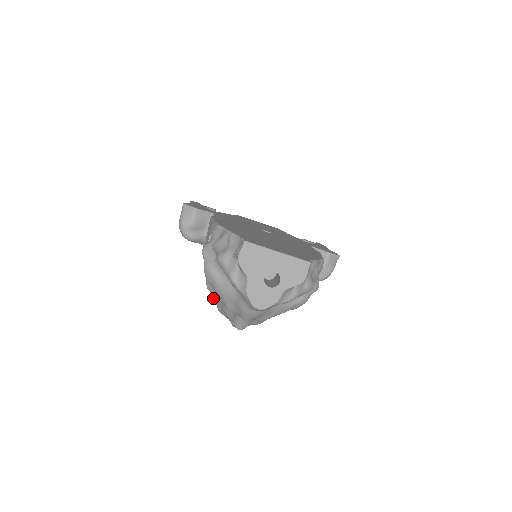
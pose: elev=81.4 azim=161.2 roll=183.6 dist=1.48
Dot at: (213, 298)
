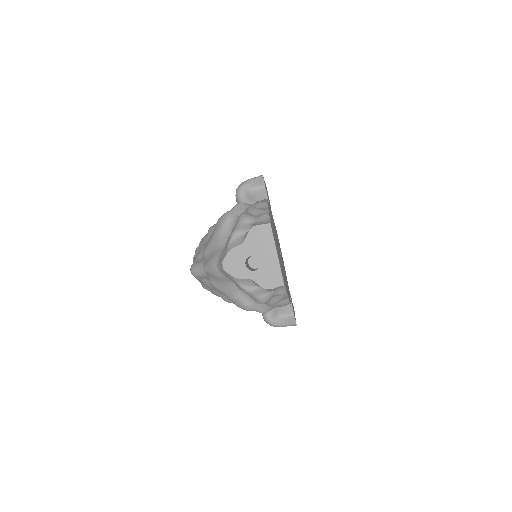
Dot at: (203, 239)
